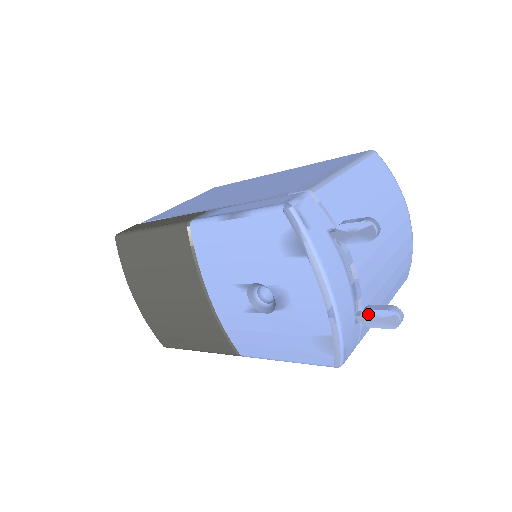
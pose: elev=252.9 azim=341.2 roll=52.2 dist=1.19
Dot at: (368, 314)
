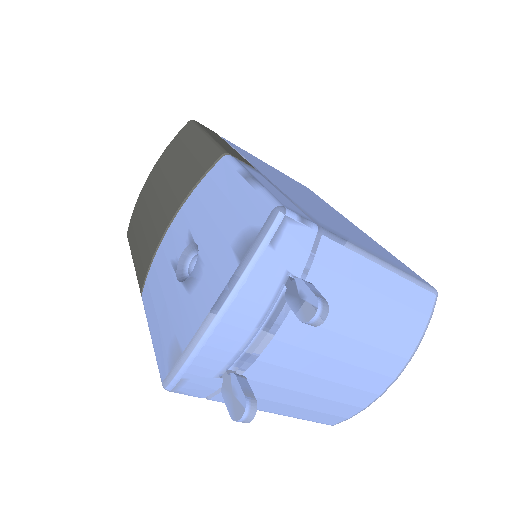
Dot at: (233, 380)
